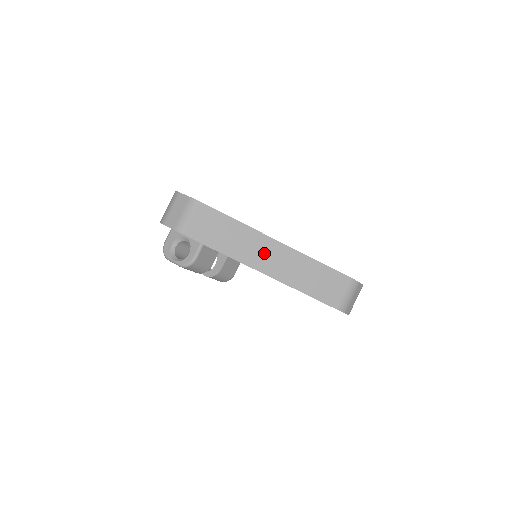
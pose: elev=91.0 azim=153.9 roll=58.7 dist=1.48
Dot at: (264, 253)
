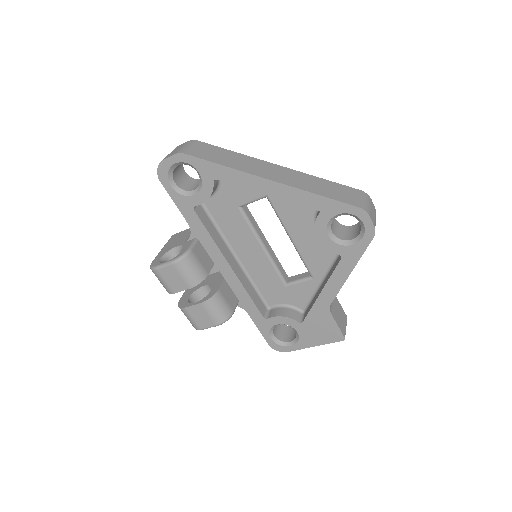
Dot at: (267, 170)
